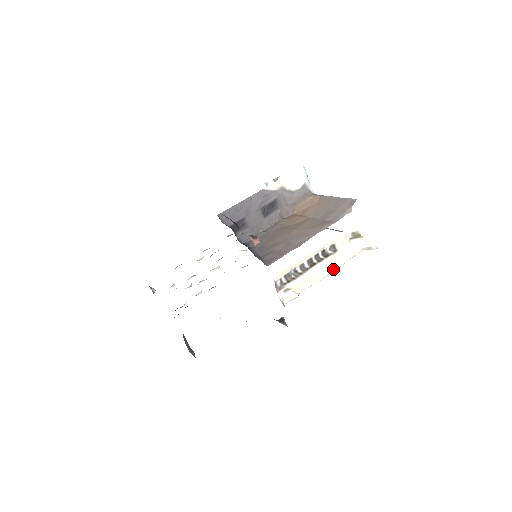
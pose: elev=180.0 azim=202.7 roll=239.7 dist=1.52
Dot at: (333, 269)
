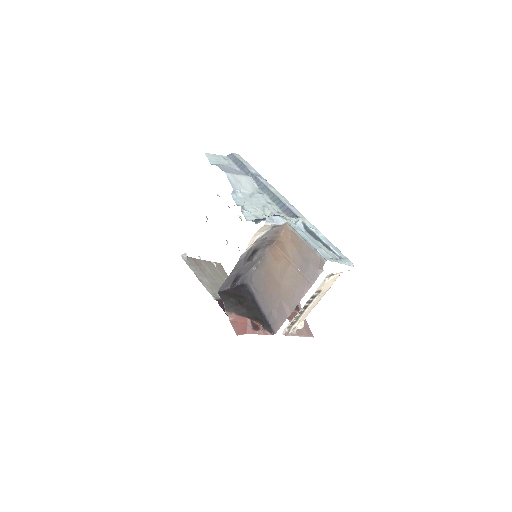
Dot at: (322, 296)
